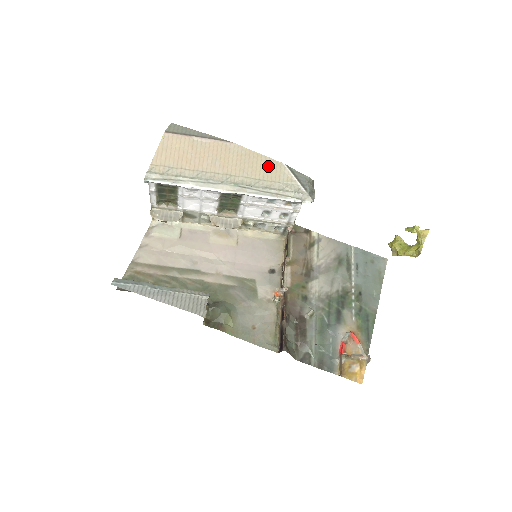
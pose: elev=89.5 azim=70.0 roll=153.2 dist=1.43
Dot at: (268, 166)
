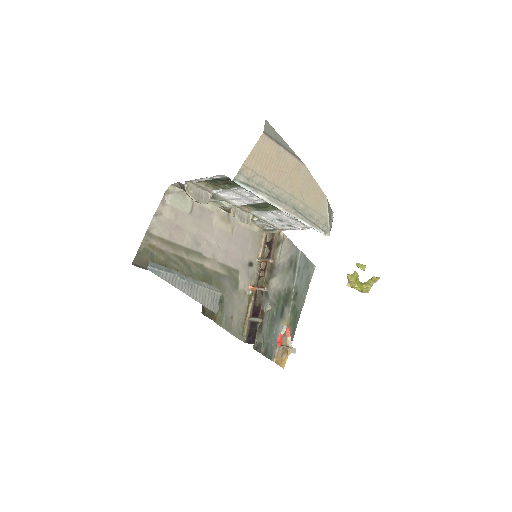
Dot at: (317, 196)
